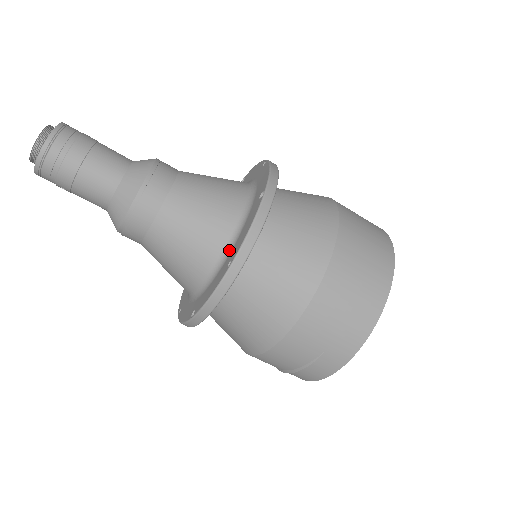
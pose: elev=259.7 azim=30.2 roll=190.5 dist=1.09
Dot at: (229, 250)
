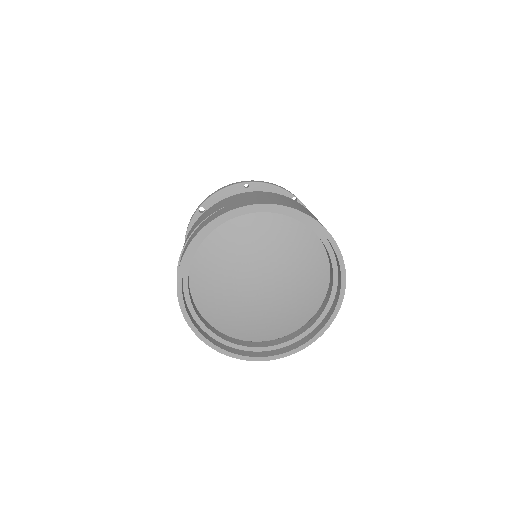
Dot at: occluded
